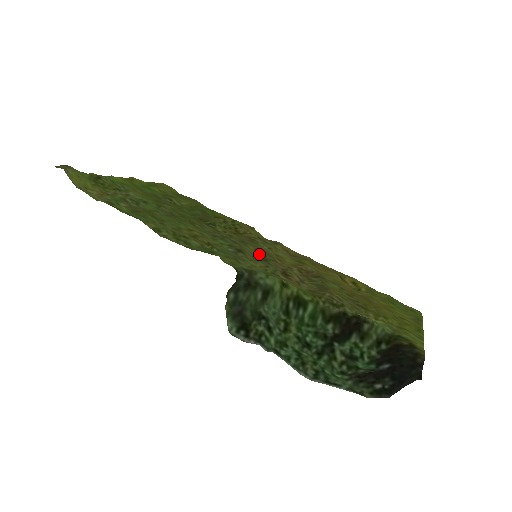
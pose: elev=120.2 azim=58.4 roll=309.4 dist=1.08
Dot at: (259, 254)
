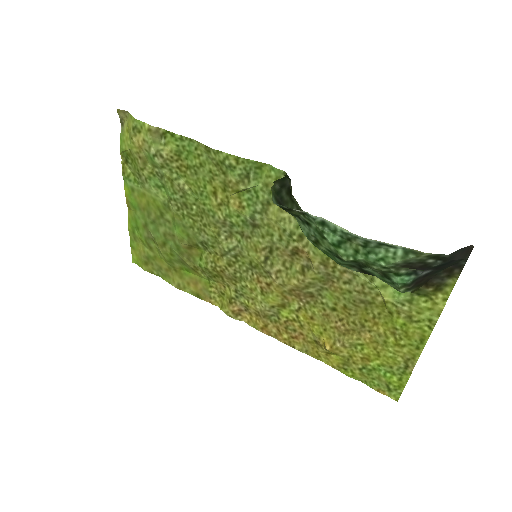
Dot at: (255, 263)
